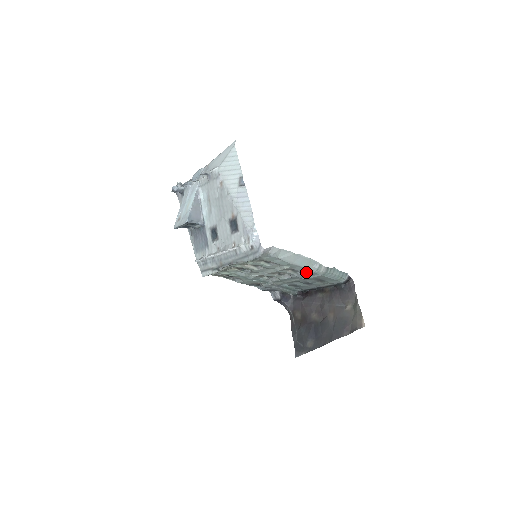
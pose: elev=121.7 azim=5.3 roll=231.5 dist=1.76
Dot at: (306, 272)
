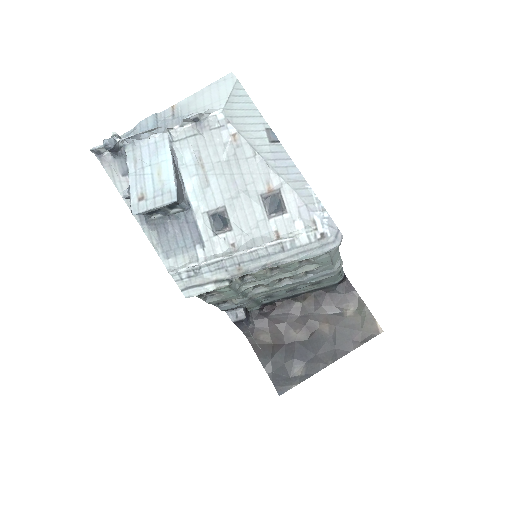
Dot at: (323, 272)
